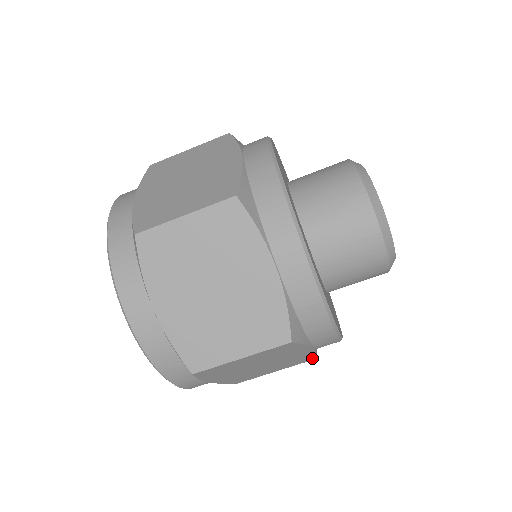
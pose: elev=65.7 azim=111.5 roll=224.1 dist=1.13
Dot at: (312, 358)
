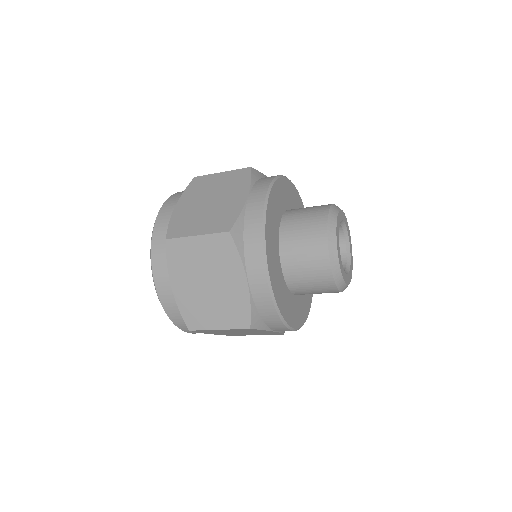
Dot at: (281, 334)
